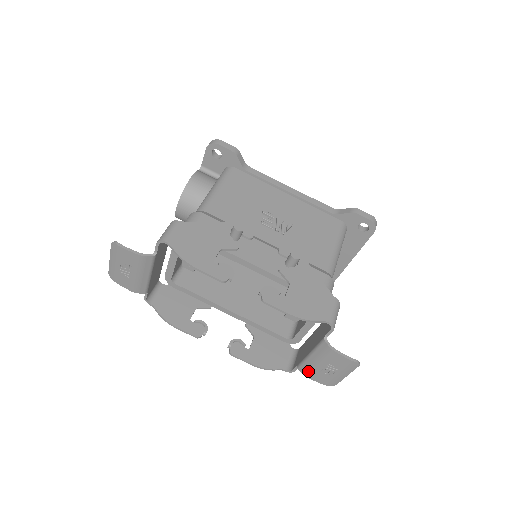
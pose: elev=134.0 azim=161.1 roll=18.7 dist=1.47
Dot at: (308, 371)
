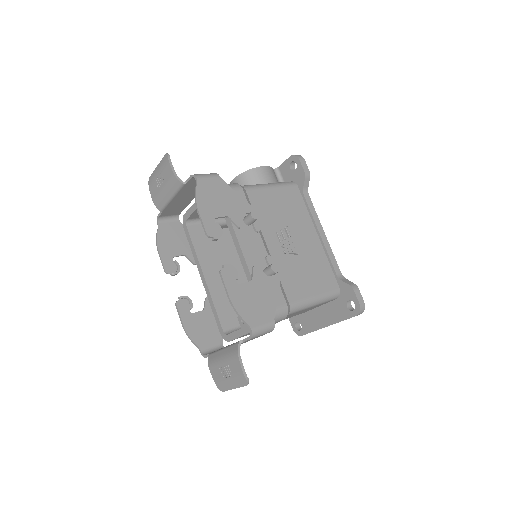
Dot at: (213, 361)
